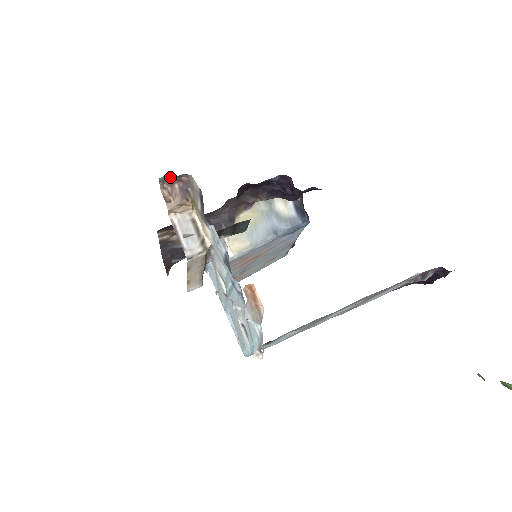
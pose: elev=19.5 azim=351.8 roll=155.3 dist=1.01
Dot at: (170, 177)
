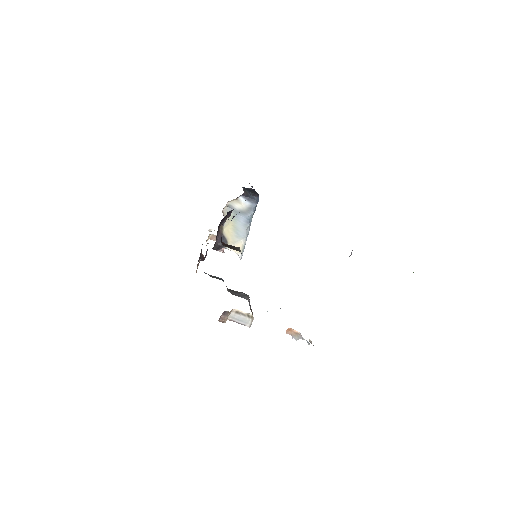
Dot at: occluded
